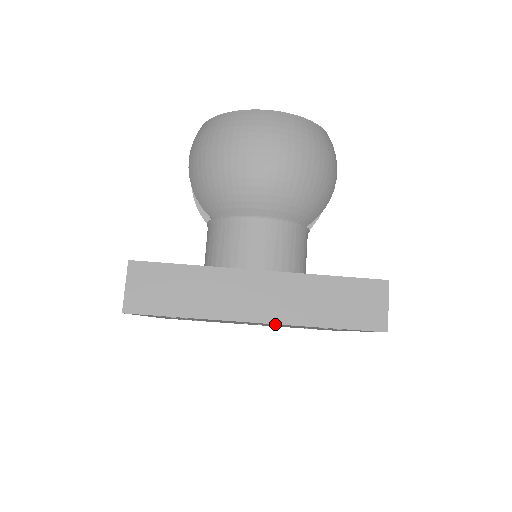
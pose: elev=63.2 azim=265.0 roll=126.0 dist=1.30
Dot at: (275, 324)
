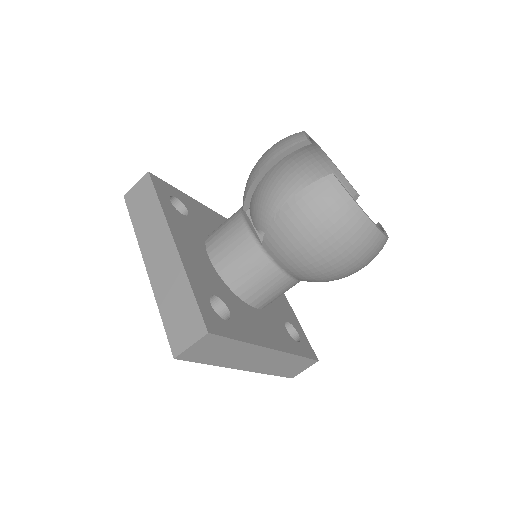
Dot at: occluded
